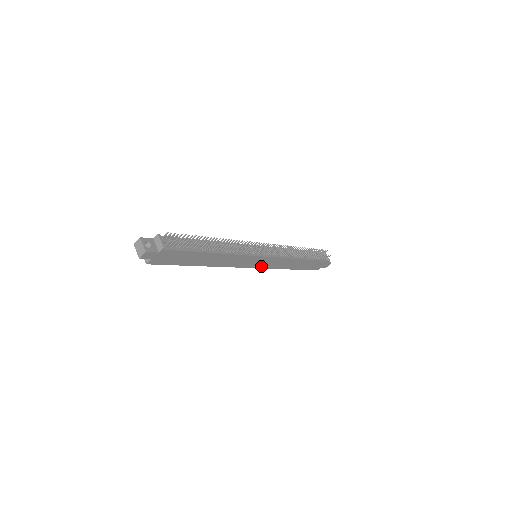
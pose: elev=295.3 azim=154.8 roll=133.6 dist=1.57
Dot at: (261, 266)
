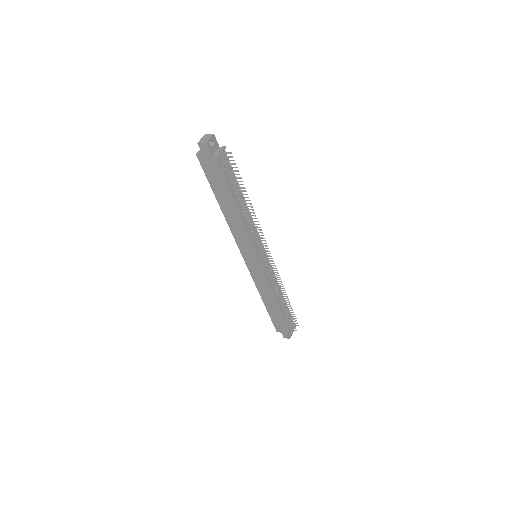
Dot at: (250, 268)
